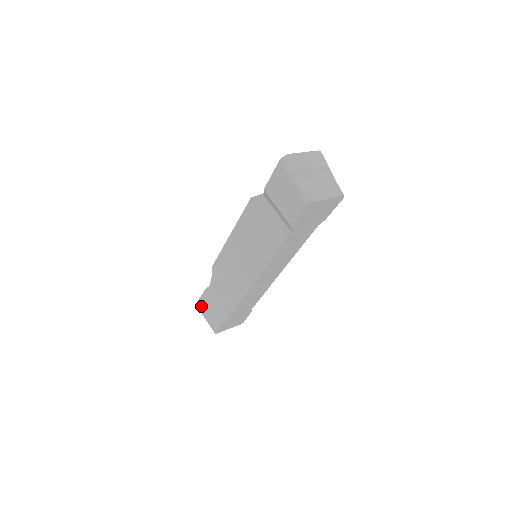
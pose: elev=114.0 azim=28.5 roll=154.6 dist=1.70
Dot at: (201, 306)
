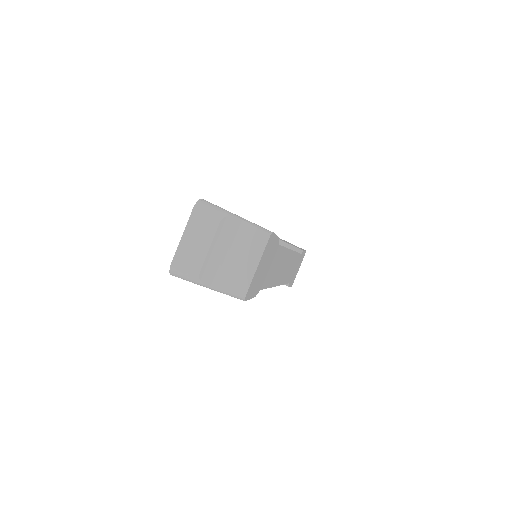
Dot at: occluded
